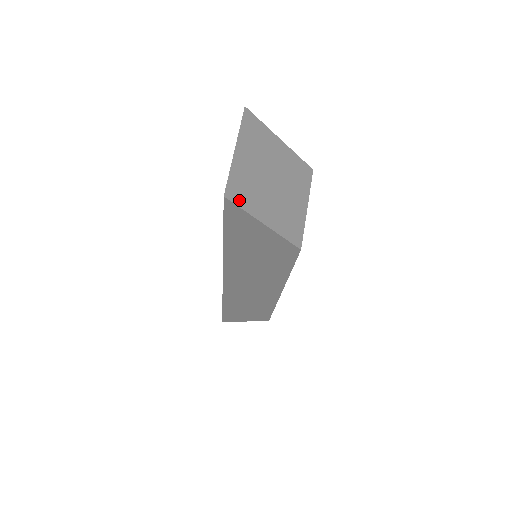
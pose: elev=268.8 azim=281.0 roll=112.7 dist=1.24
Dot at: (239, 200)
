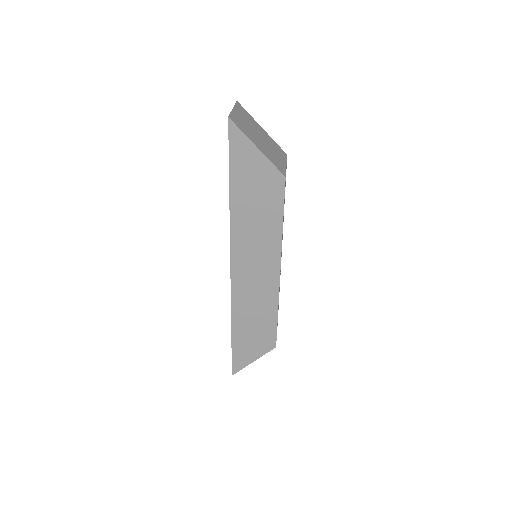
Dot at: (238, 126)
